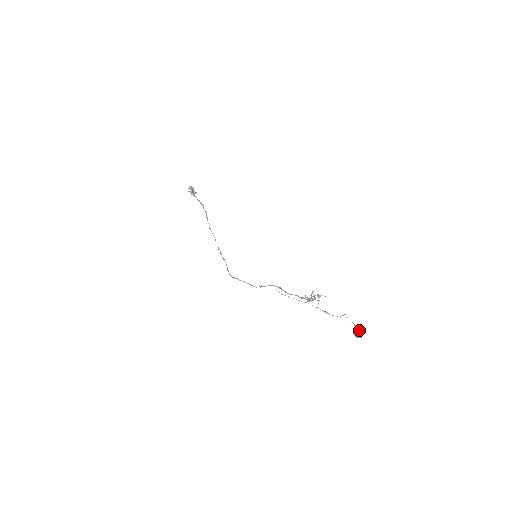
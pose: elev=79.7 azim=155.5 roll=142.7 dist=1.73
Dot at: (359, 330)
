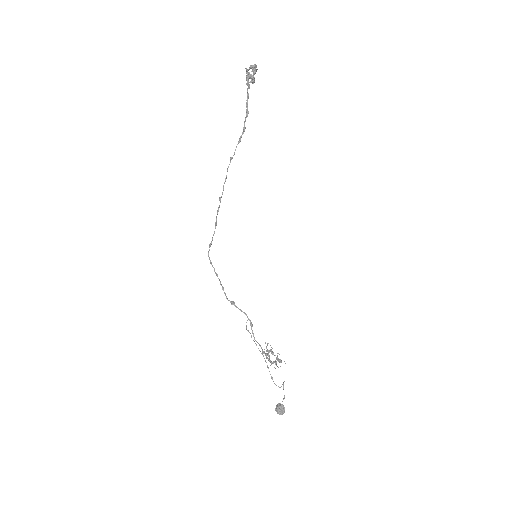
Dot at: (284, 409)
